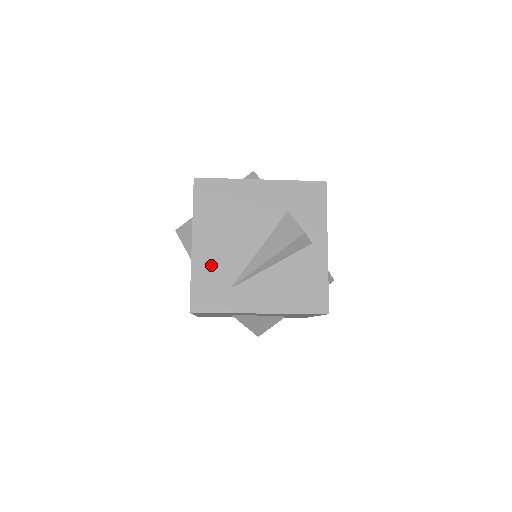
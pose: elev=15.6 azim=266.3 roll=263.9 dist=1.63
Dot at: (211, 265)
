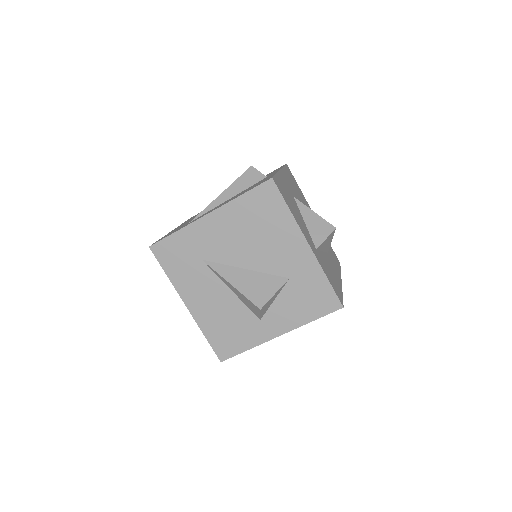
Dot at: occluded
